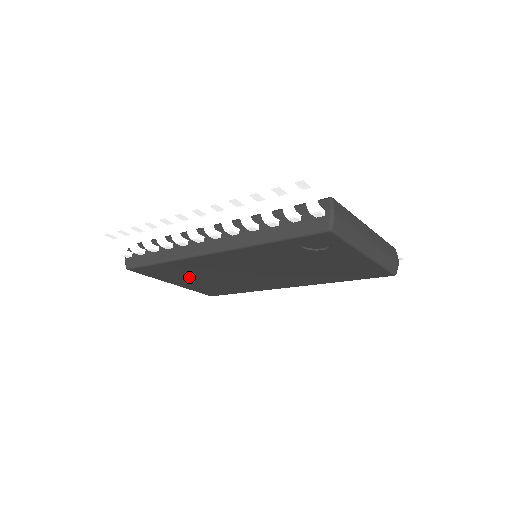
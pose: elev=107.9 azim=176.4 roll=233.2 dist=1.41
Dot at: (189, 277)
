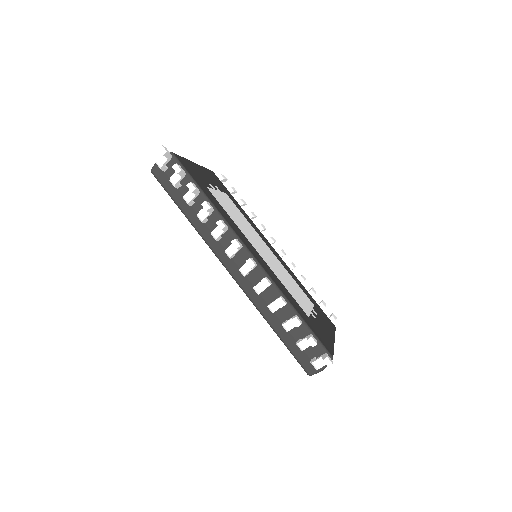
Dot at: occluded
